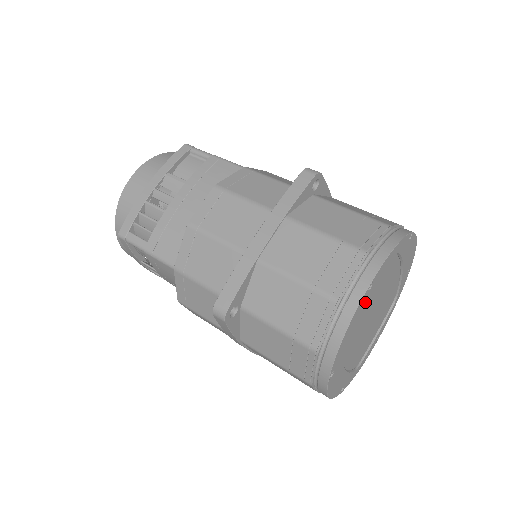
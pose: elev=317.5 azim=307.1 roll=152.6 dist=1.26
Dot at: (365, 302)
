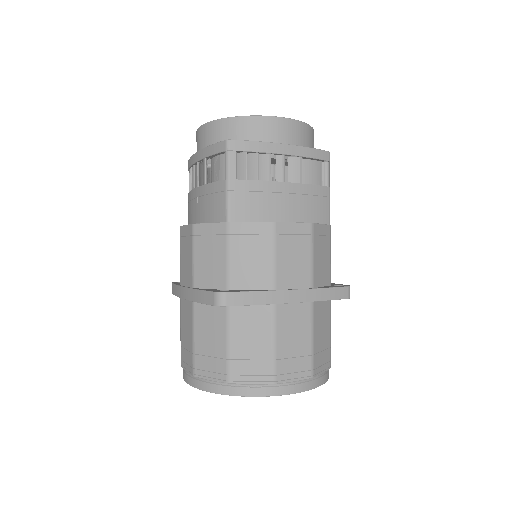
Dot at: occluded
